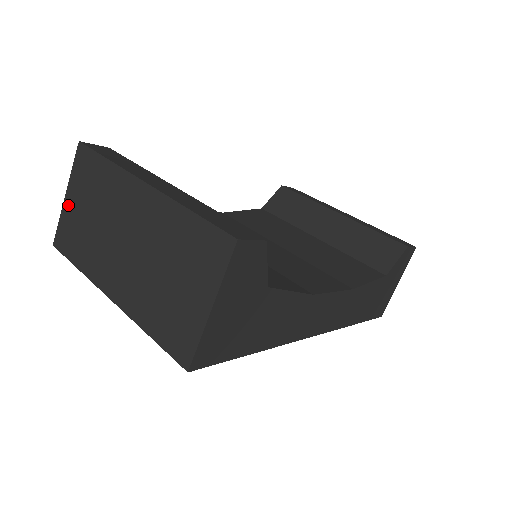
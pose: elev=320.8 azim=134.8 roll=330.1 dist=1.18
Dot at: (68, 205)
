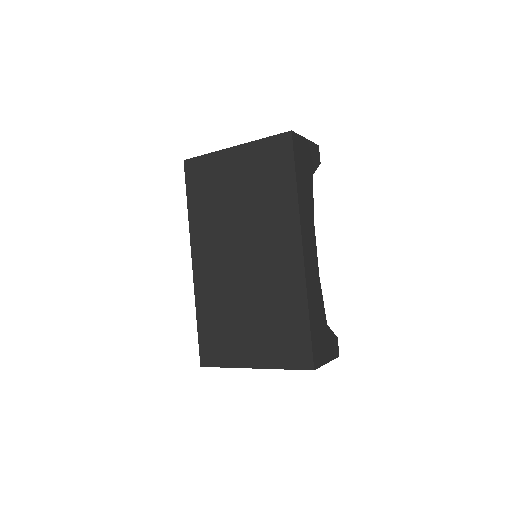
Dot at: occluded
